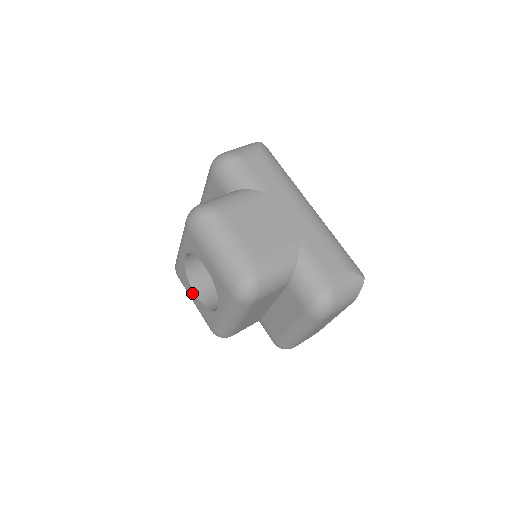
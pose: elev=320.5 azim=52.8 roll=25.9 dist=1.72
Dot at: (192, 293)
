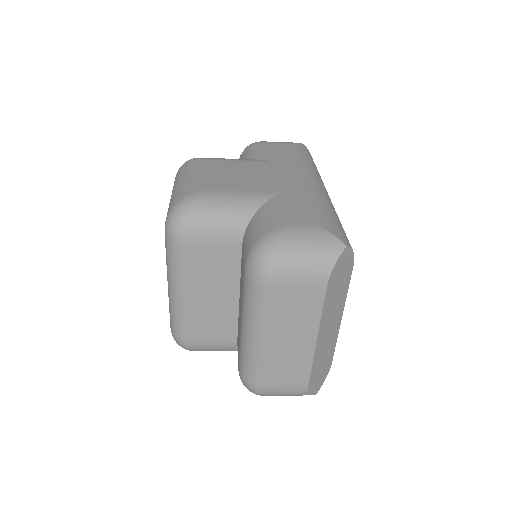
Dot at: occluded
